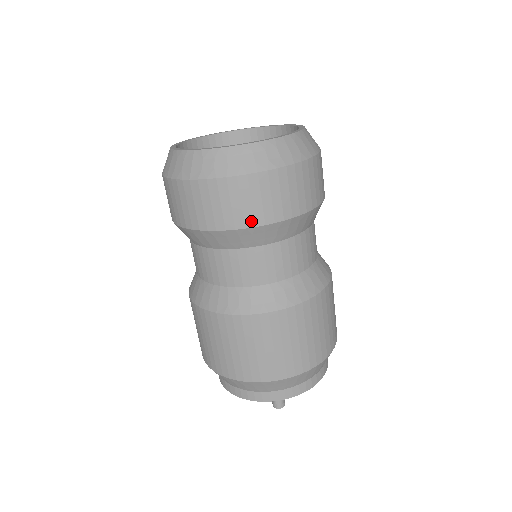
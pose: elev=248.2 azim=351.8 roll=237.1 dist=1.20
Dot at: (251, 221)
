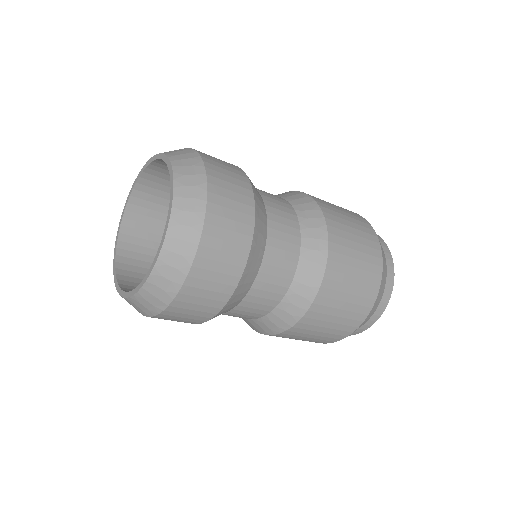
Dot at: (238, 270)
